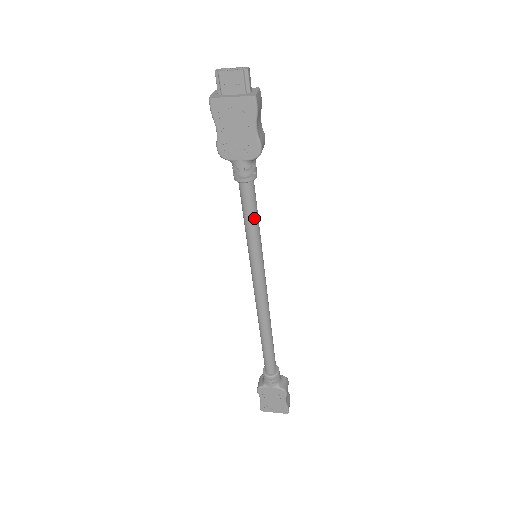
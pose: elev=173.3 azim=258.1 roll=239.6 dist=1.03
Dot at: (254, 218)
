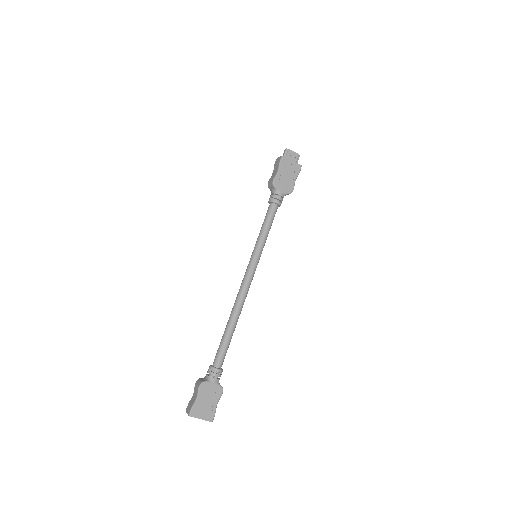
Dot at: (270, 228)
